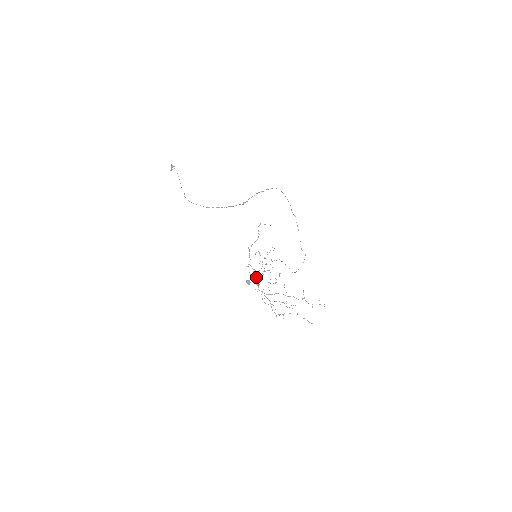
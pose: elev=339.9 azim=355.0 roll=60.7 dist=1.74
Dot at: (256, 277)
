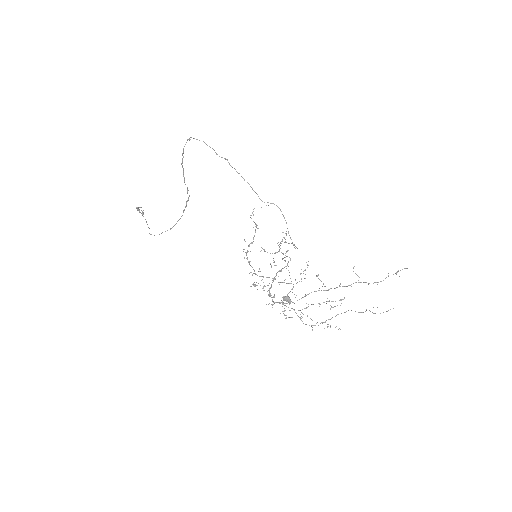
Dot at: (267, 285)
